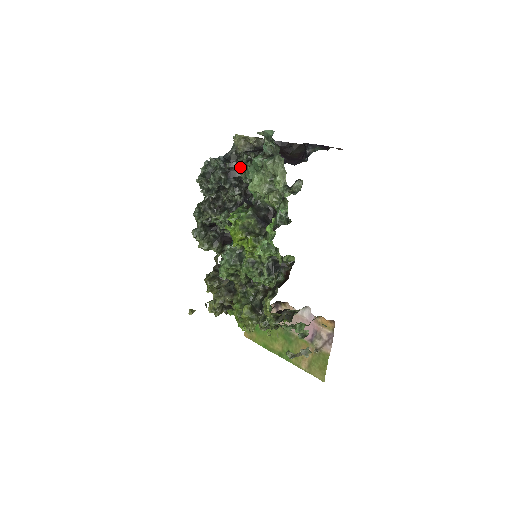
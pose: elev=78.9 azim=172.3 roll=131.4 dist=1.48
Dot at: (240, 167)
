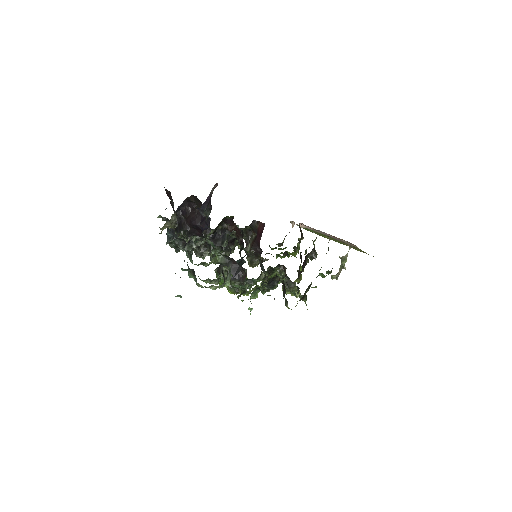
Dot at: (186, 242)
